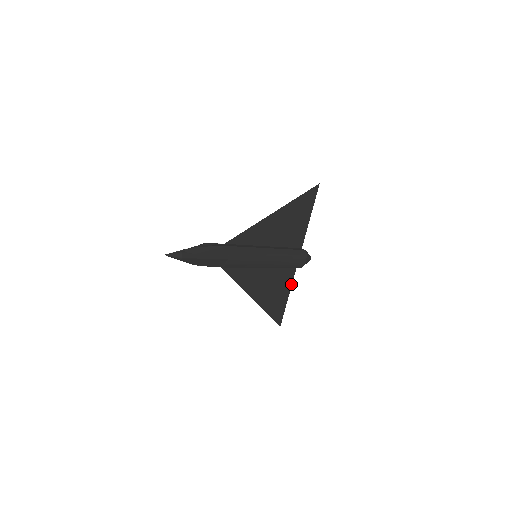
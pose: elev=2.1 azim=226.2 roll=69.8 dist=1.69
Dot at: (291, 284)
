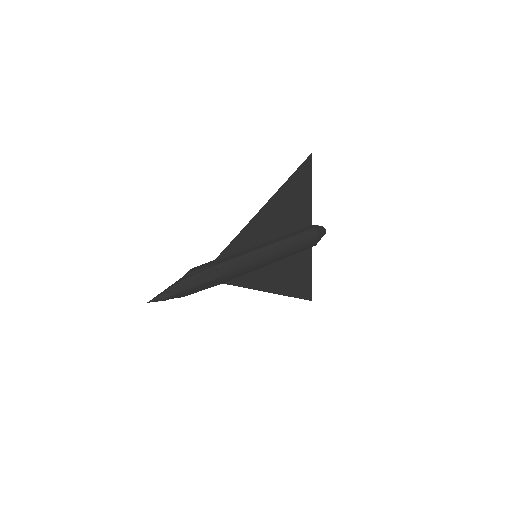
Dot at: (311, 261)
